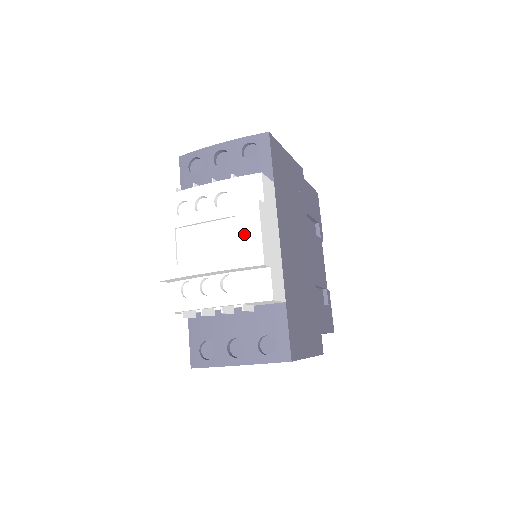
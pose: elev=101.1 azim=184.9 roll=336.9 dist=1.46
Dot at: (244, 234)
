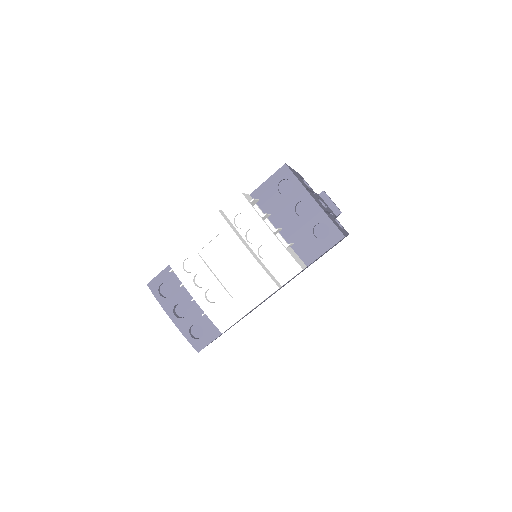
Dot at: (249, 294)
